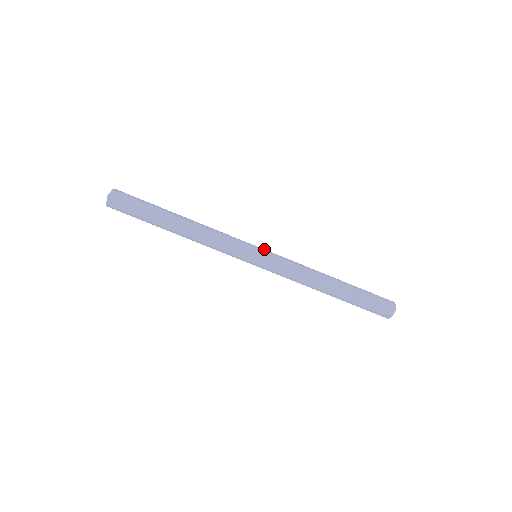
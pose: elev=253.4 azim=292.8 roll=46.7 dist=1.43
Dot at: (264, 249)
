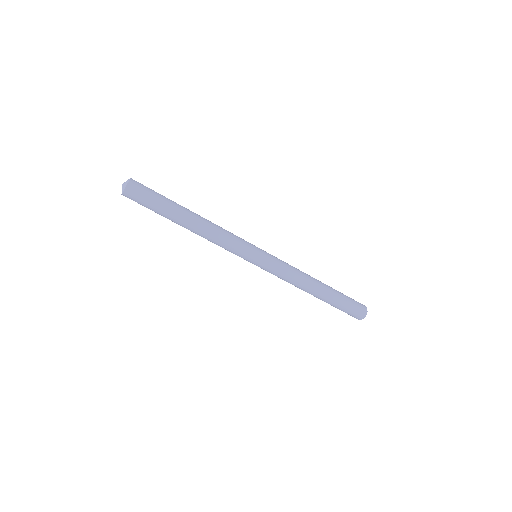
Dot at: (264, 251)
